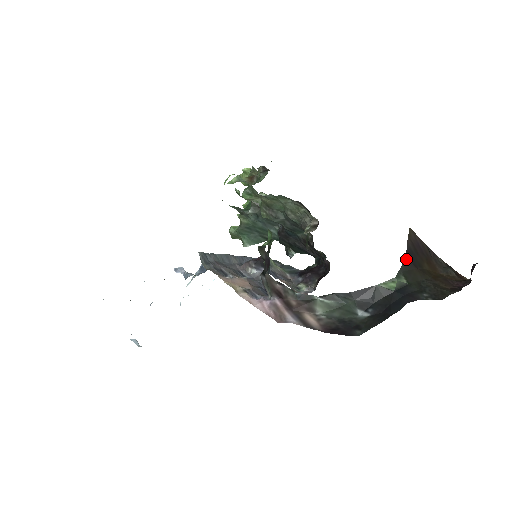
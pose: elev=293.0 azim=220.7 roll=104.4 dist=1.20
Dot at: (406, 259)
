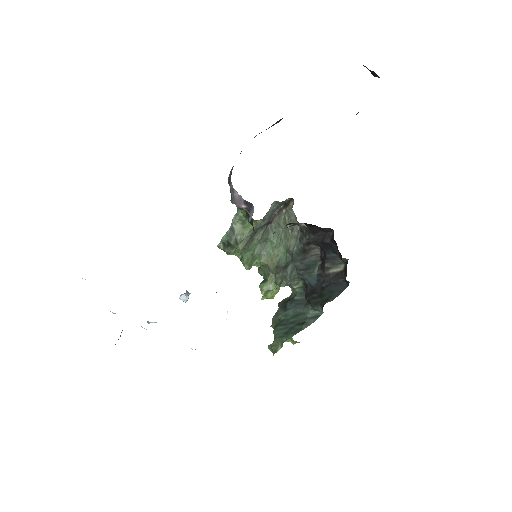
Dot at: occluded
